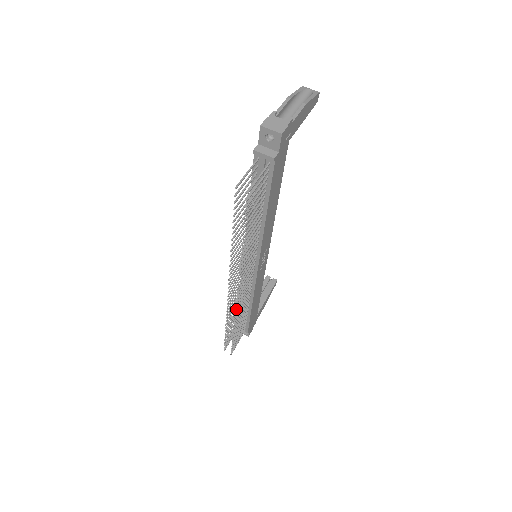
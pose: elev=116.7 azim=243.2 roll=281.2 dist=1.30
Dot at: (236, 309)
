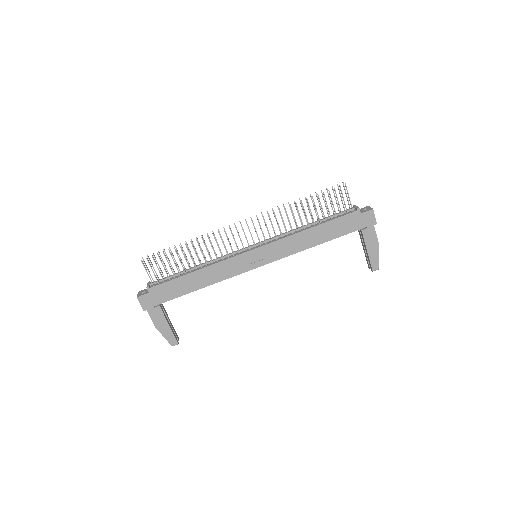
Dot at: occluded
